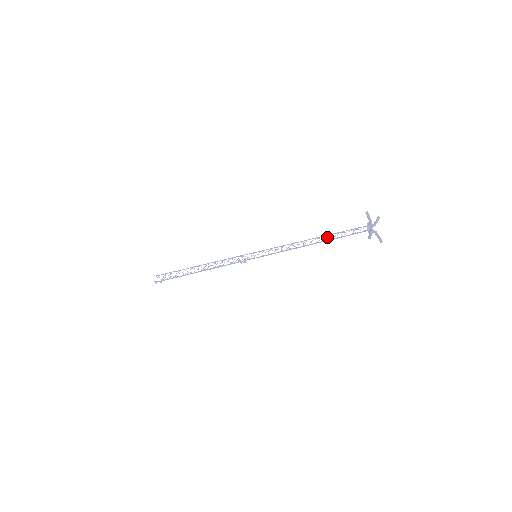
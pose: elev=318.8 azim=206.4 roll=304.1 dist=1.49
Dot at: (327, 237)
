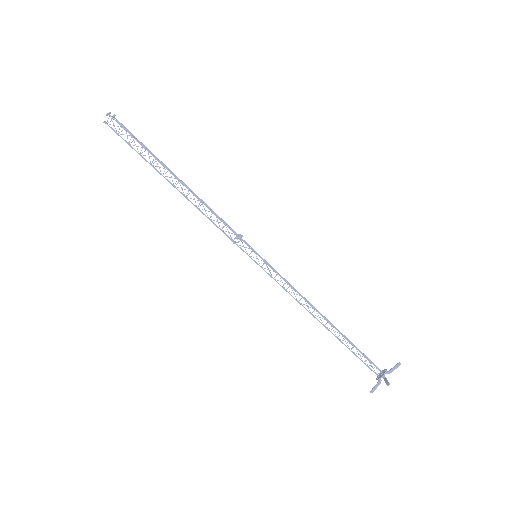
Dot at: occluded
